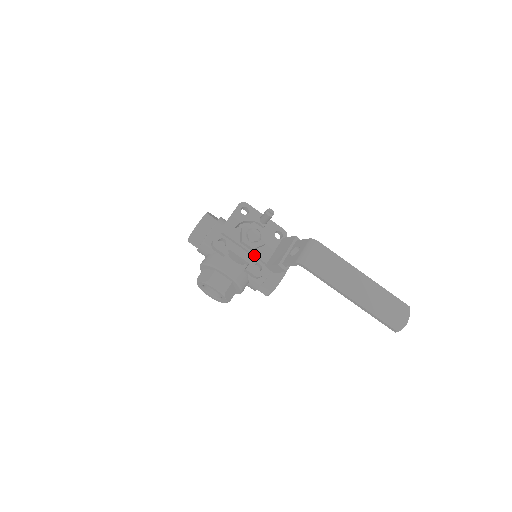
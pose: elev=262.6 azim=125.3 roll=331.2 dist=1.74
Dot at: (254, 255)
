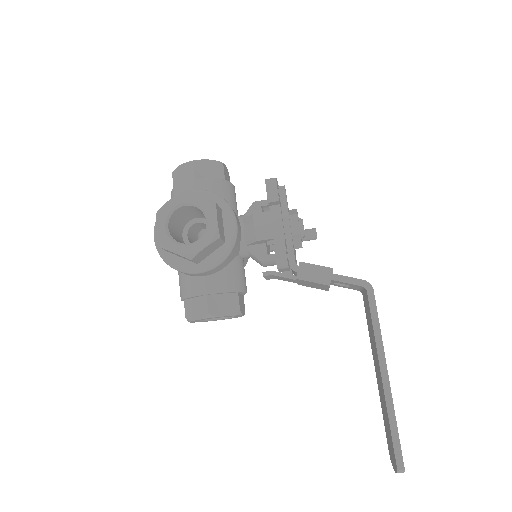
Dot at: (292, 241)
